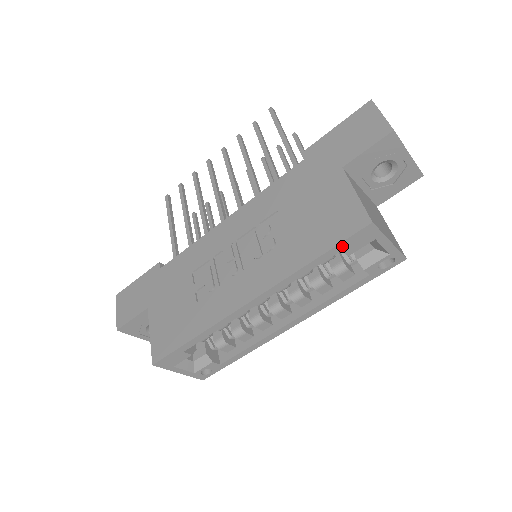
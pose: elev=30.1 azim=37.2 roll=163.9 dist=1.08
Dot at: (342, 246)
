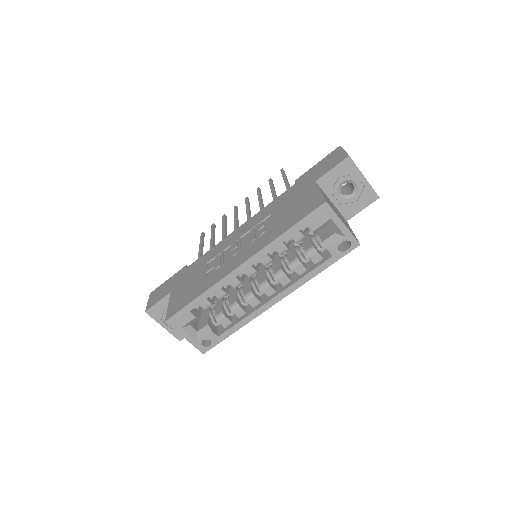
Dot at: (306, 221)
